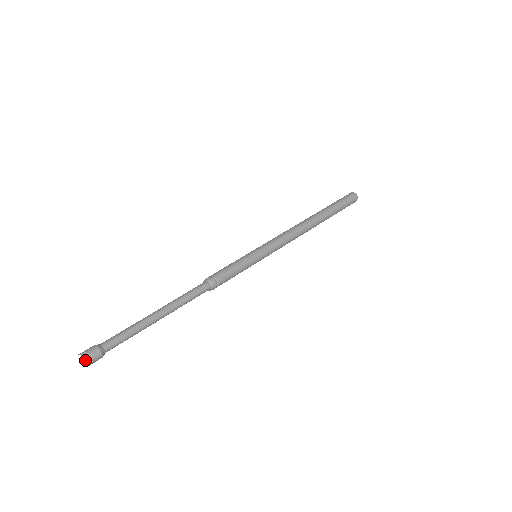
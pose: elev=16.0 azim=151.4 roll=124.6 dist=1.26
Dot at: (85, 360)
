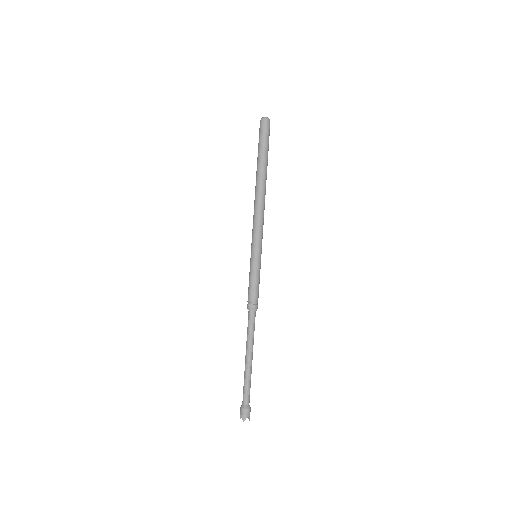
Dot at: occluded
